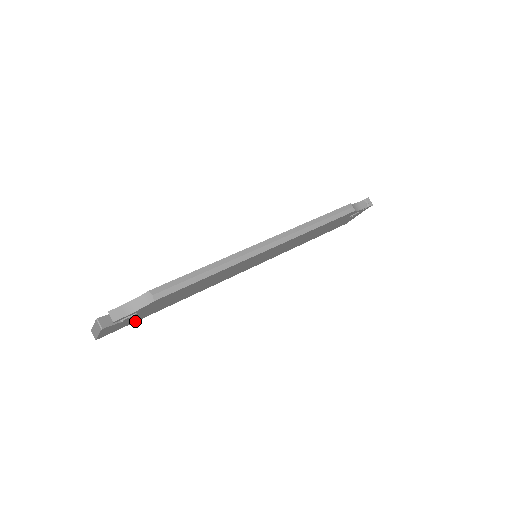
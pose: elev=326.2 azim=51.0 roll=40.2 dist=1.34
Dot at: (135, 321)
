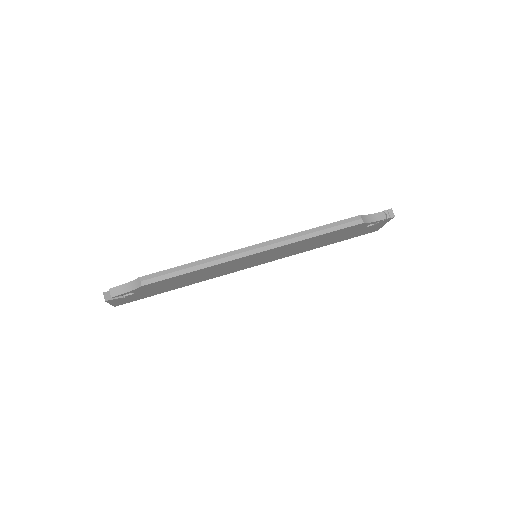
Dot at: occluded
